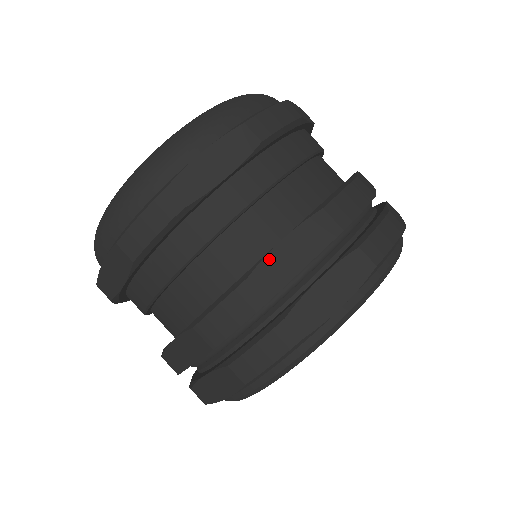
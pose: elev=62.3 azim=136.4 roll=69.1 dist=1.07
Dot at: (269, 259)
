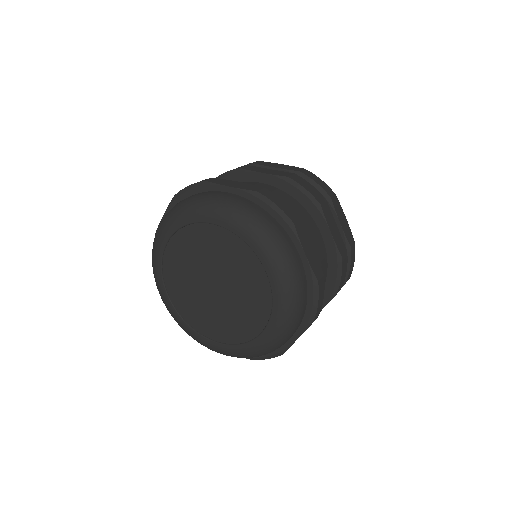
Dot at: occluded
